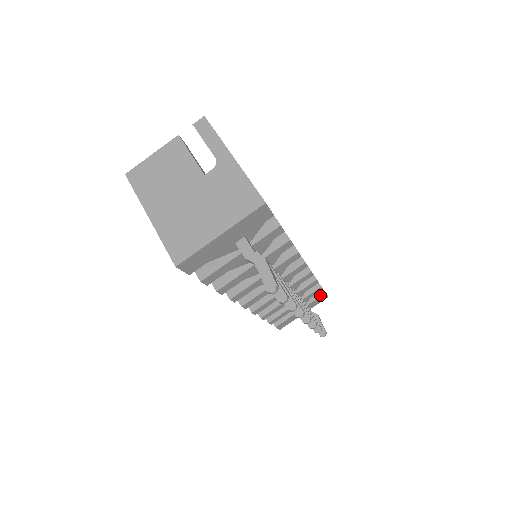
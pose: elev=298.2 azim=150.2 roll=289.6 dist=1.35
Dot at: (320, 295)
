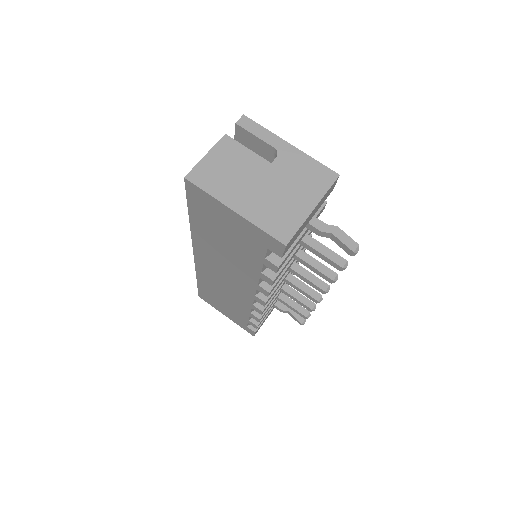
Dot at: occluded
